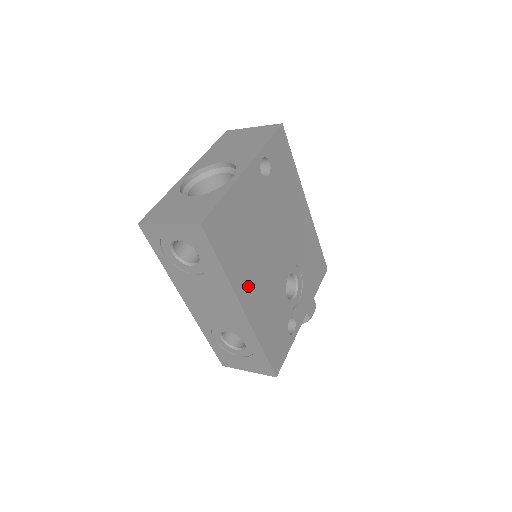
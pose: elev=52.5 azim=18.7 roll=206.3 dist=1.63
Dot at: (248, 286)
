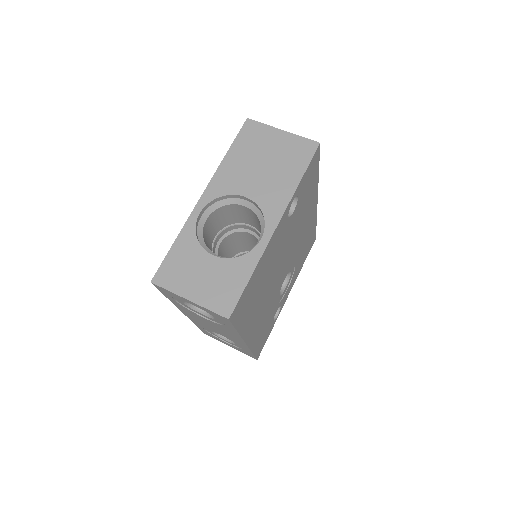
Dot at: (253, 322)
